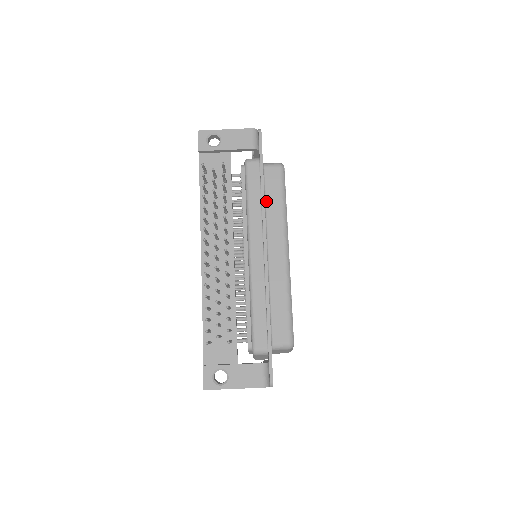
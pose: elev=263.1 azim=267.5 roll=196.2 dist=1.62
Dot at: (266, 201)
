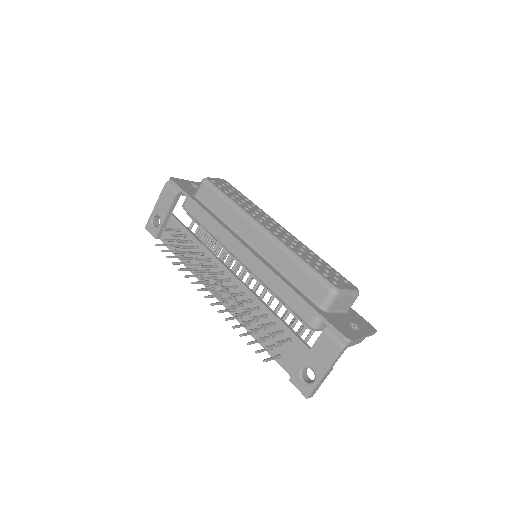
Dot at: (217, 214)
